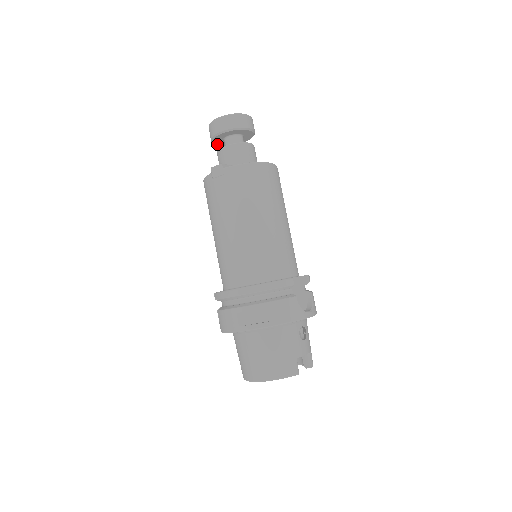
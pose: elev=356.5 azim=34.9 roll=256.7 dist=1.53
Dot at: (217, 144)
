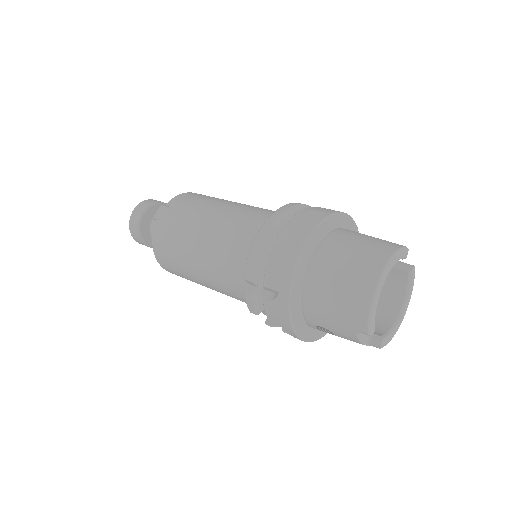
Dot at: (146, 242)
